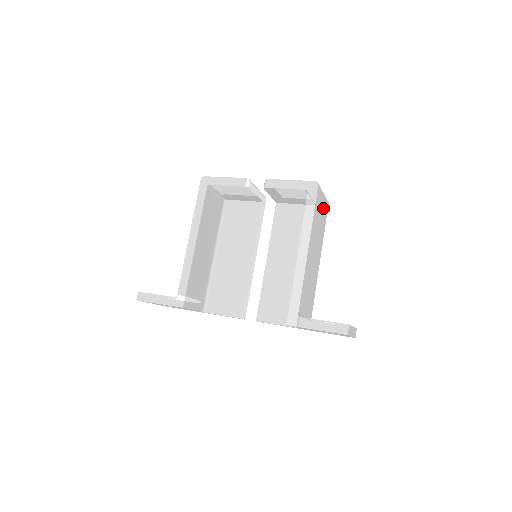
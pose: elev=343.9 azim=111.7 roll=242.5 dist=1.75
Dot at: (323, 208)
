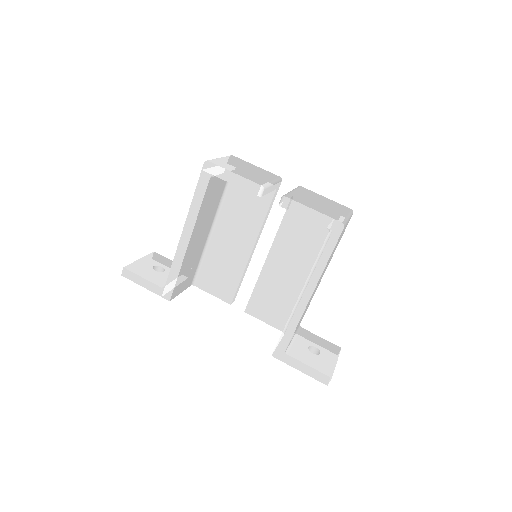
Dot at: occluded
